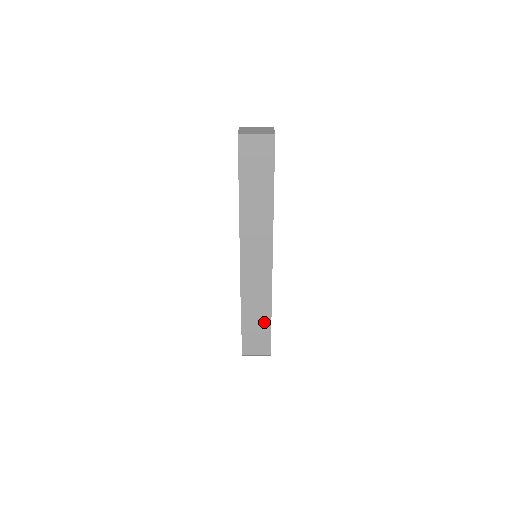
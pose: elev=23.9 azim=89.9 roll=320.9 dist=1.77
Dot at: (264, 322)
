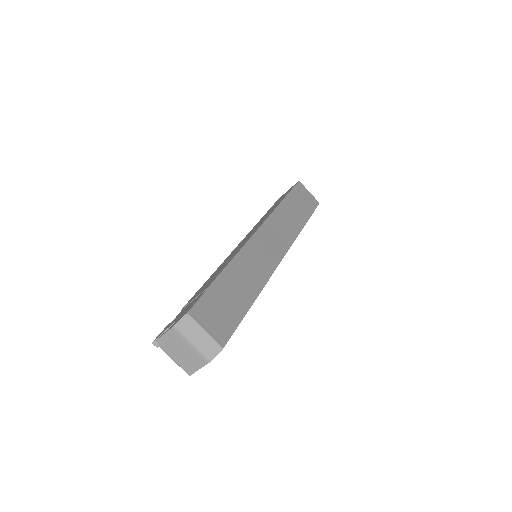
Dot at: (242, 300)
